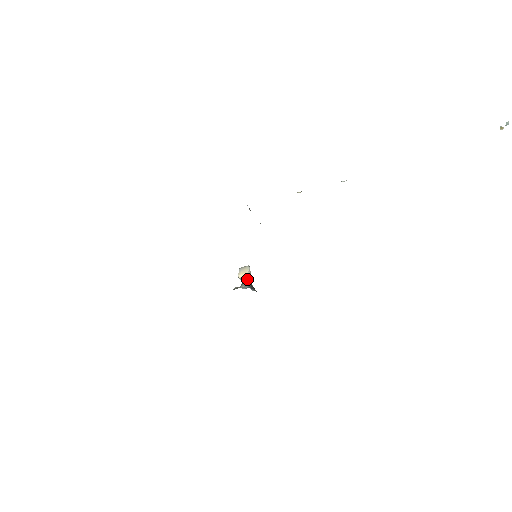
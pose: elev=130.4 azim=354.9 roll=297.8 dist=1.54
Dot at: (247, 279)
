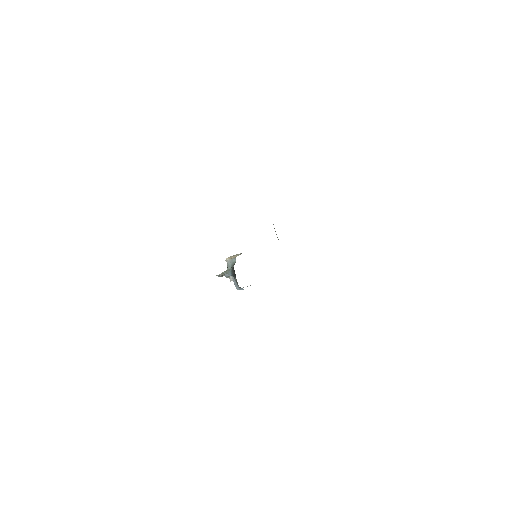
Dot at: (233, 263)
